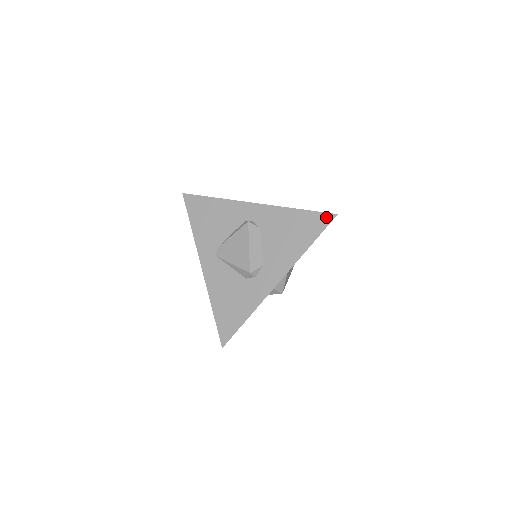
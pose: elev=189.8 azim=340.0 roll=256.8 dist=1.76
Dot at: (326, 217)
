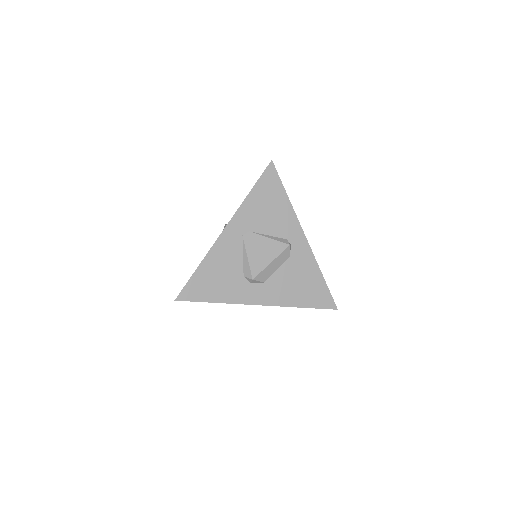
Dot at: (331, 303)
